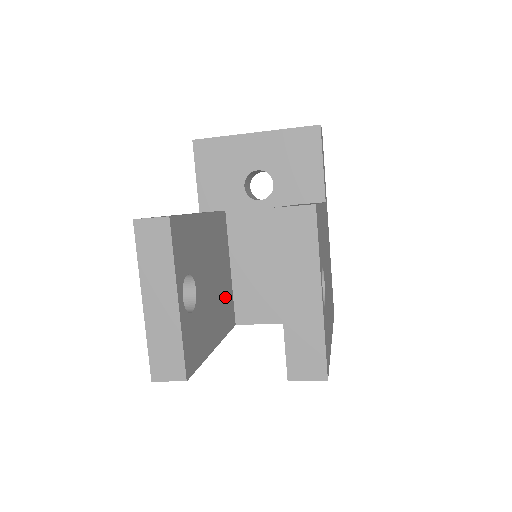
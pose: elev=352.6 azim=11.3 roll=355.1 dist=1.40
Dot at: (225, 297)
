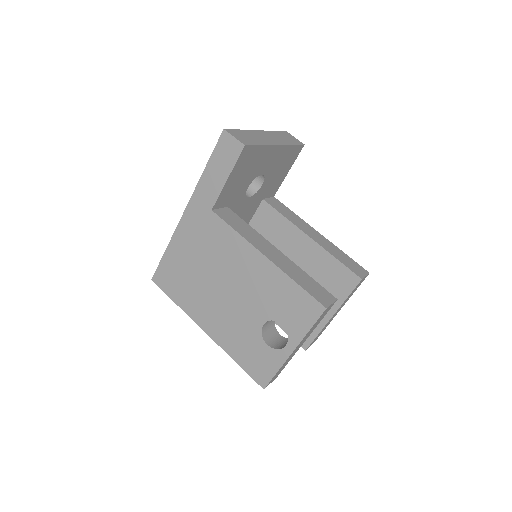
Dot at: occluded
